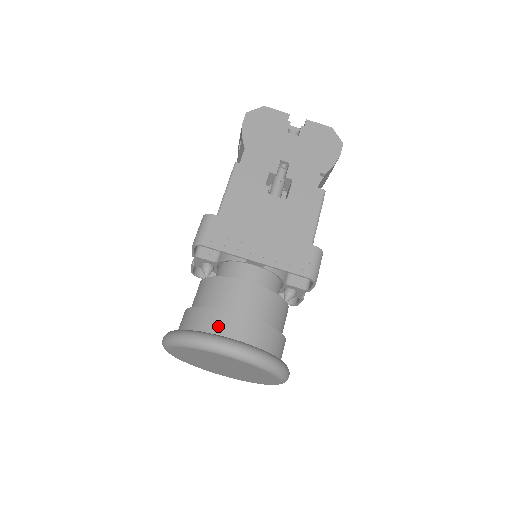
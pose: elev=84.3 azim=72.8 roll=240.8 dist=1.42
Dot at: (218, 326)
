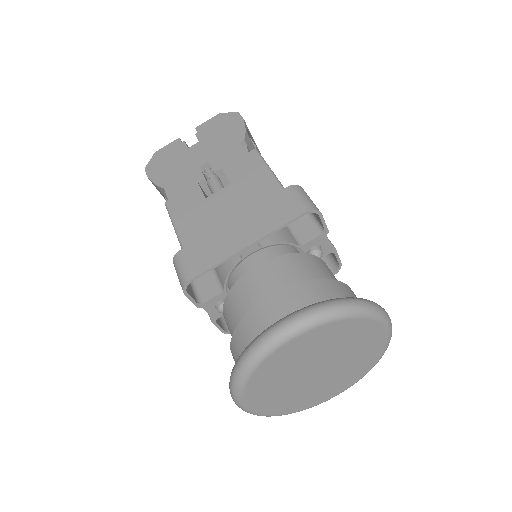
Dot at: (261, 325)
